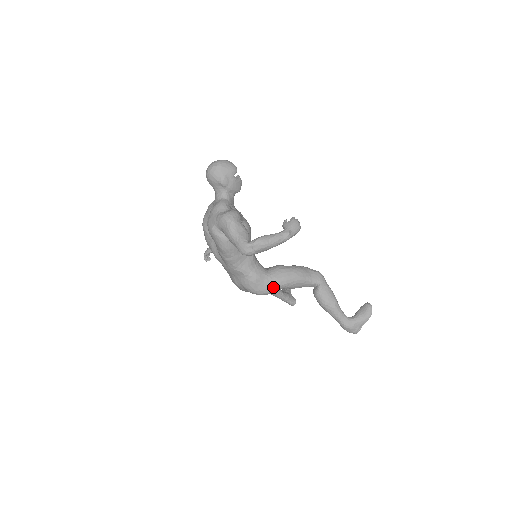
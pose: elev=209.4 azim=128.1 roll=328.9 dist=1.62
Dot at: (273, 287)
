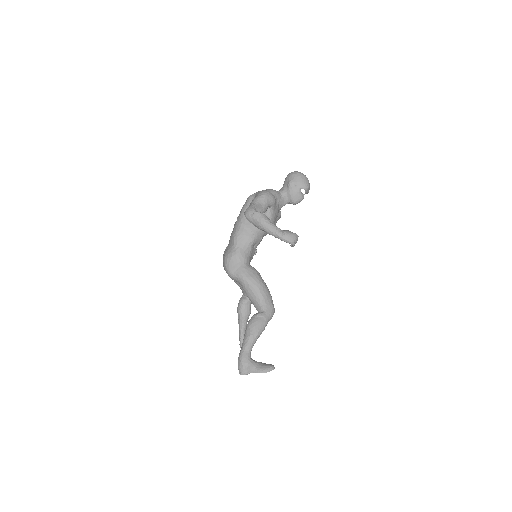
Dot at: (238, 273)
